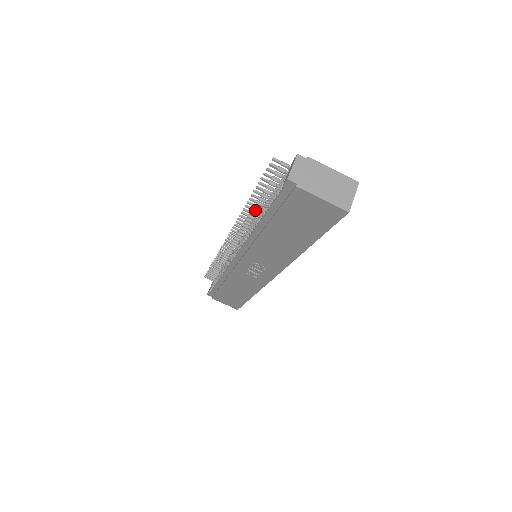
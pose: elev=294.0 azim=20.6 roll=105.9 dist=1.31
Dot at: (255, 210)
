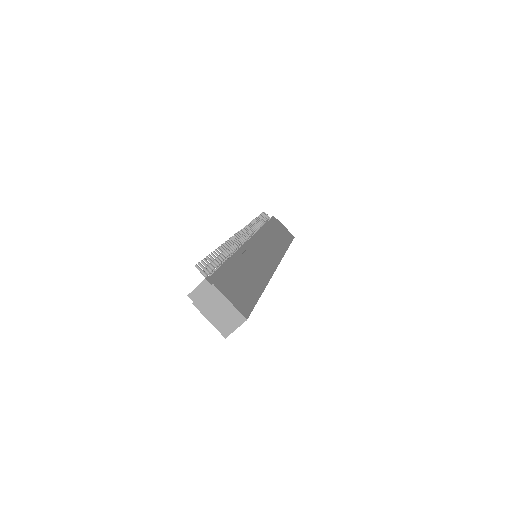
Dot at: (227, 252)
